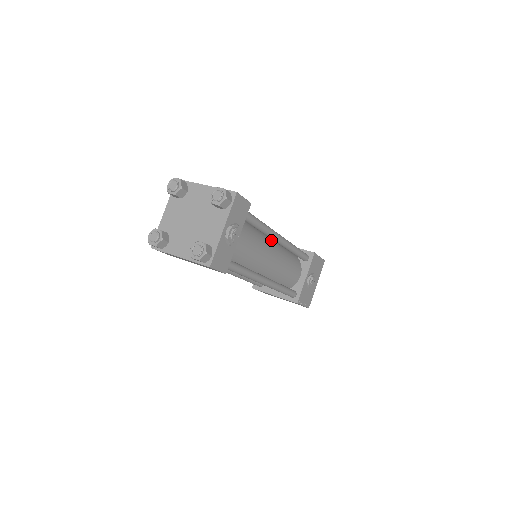
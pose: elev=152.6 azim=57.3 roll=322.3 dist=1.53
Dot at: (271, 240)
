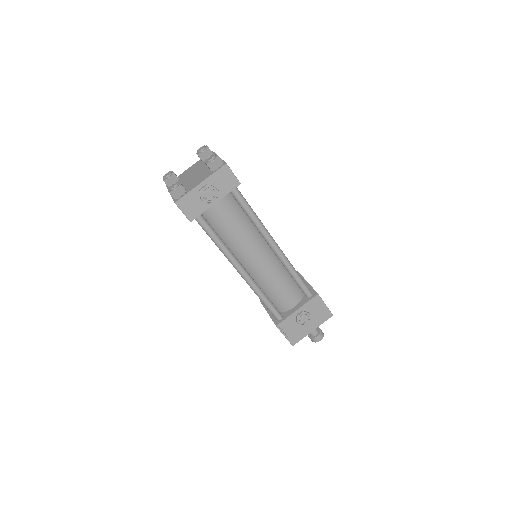
Dot at: occluded
